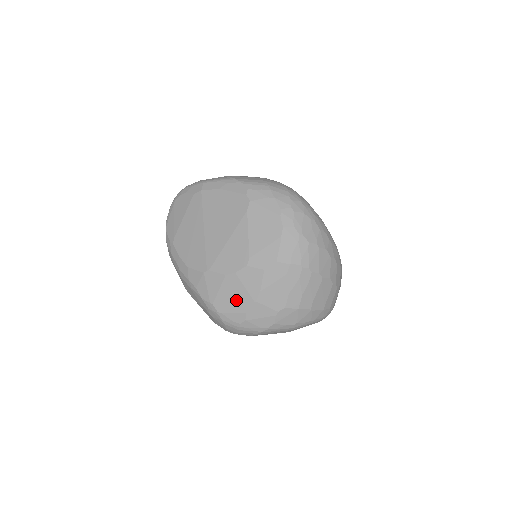
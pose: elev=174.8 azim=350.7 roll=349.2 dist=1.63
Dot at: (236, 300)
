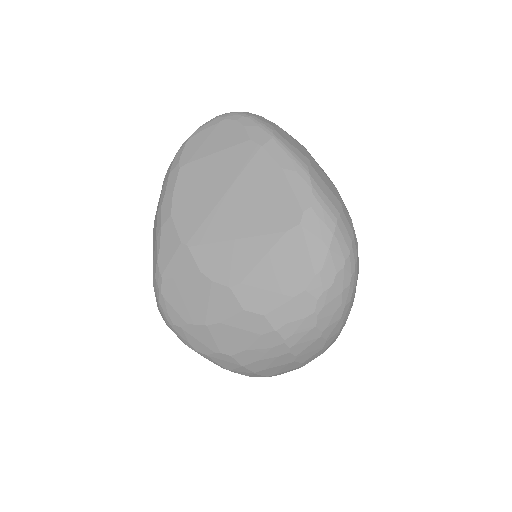
Dot at: (189, 303)
